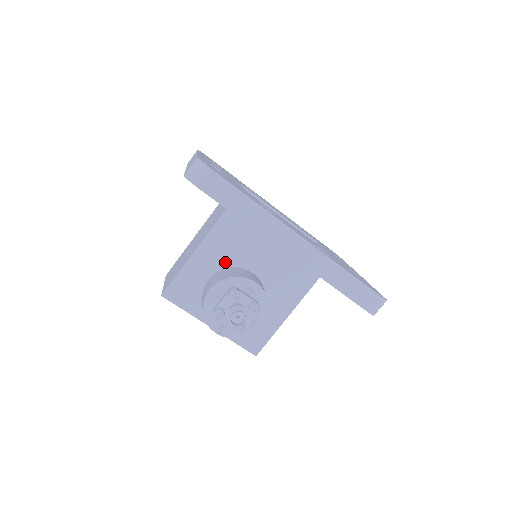
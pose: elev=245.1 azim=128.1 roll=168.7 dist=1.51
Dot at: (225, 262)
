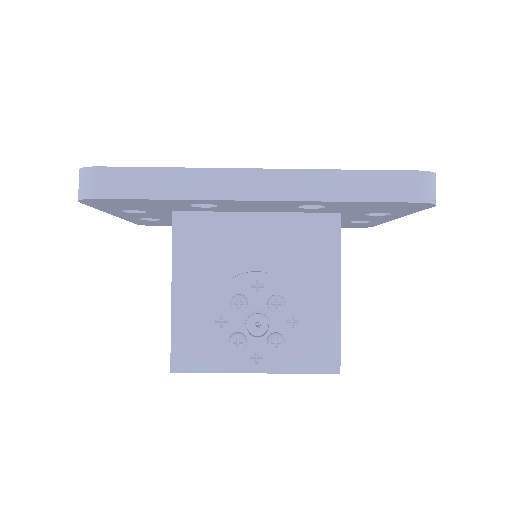
Dot at: (215, 281)
